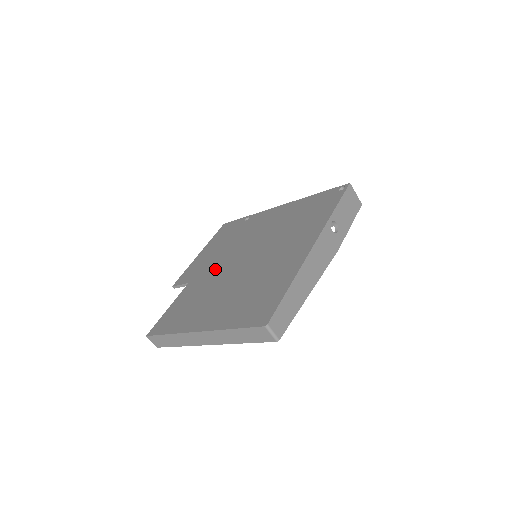
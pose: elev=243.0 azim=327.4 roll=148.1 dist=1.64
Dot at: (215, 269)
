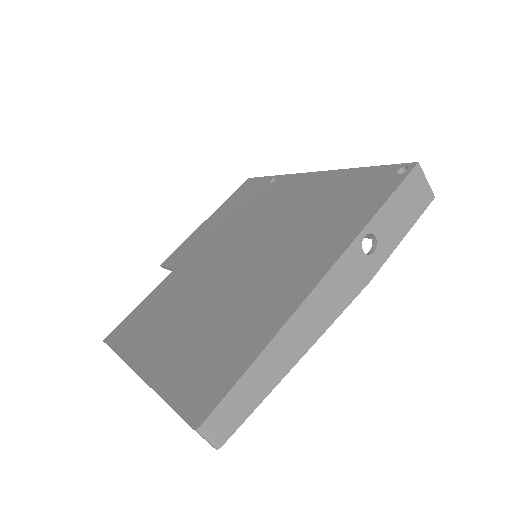
Dot at: (204, 260)
